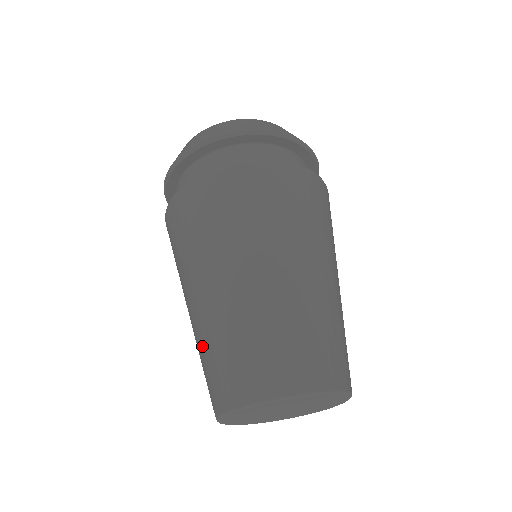
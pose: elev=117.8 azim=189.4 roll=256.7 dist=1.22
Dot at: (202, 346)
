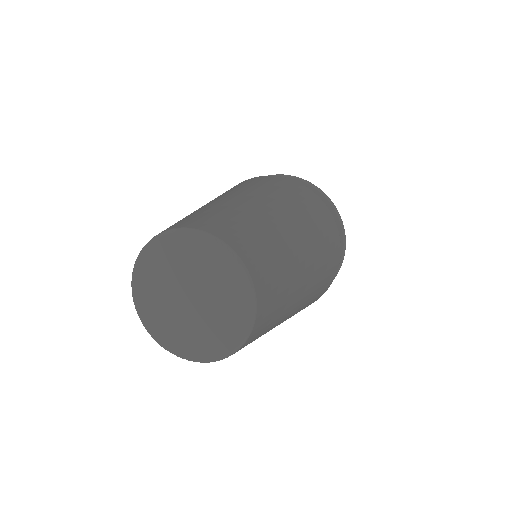
Dot at: occluded
